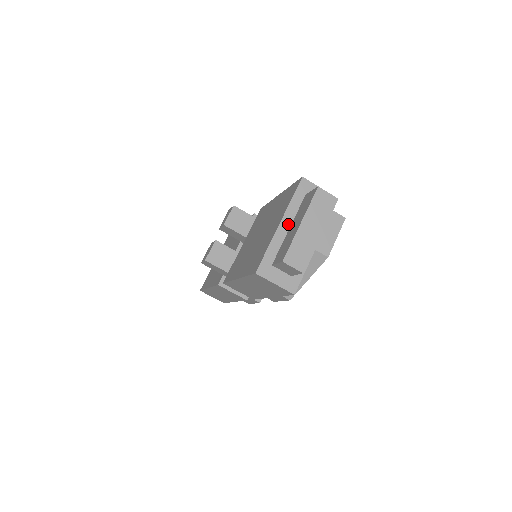
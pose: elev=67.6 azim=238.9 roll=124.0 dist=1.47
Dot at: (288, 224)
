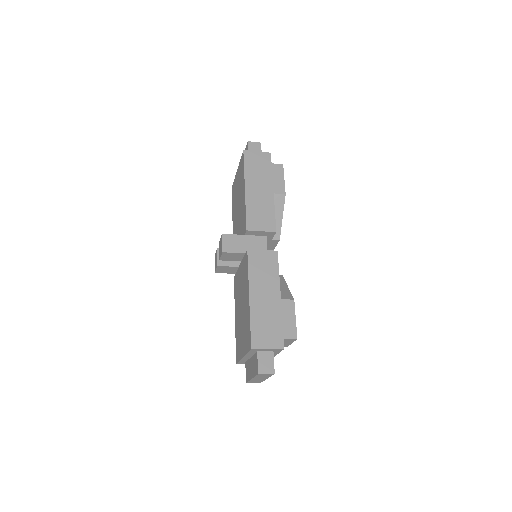
Dot at: (249, 357)
